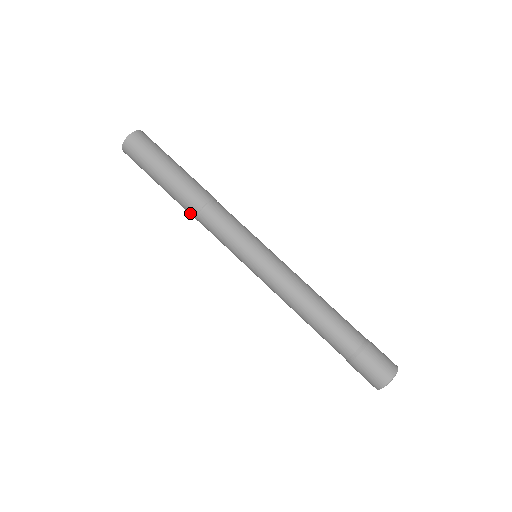
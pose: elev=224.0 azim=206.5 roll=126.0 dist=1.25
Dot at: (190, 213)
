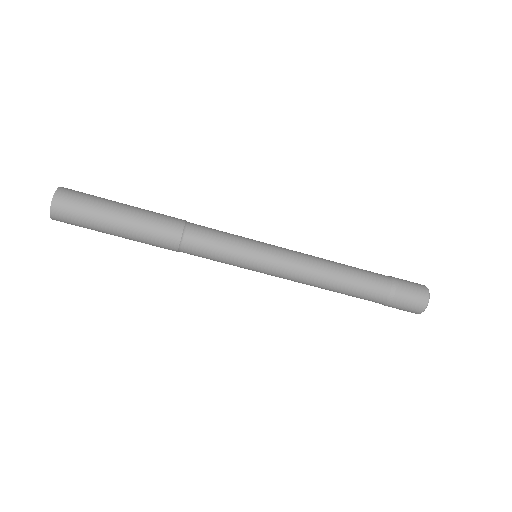
Dot at: (168, 249)
